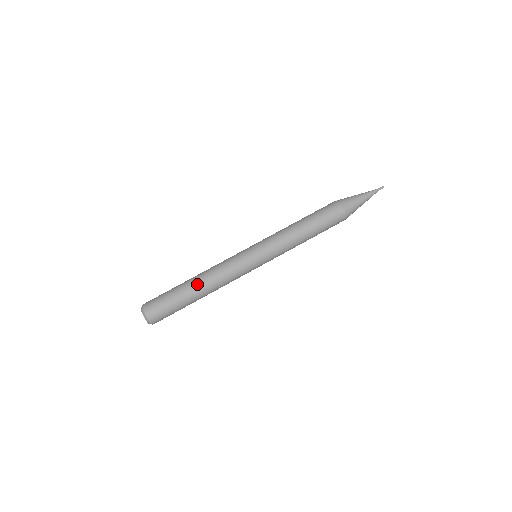
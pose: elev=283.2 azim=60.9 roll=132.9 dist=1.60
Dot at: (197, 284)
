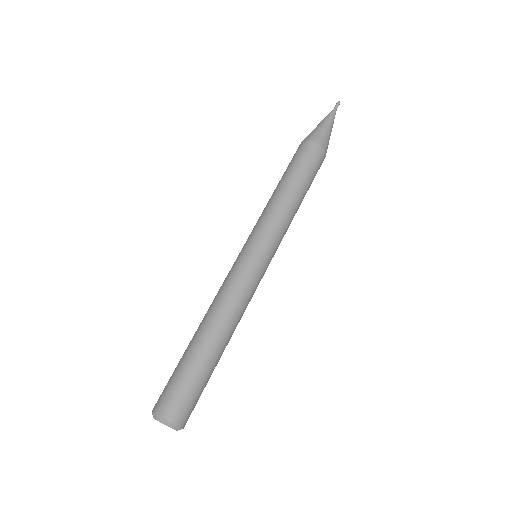
Dot at: (201, 330)
